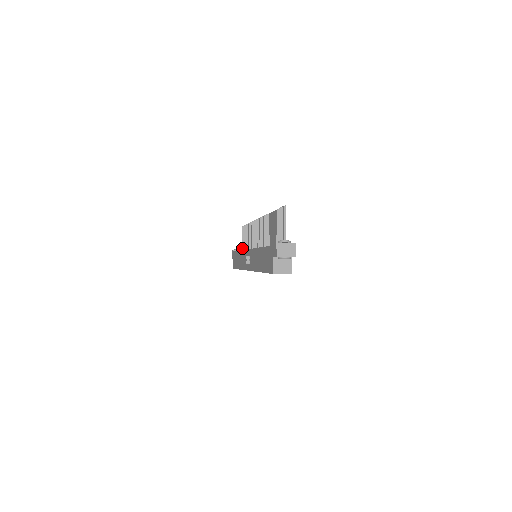
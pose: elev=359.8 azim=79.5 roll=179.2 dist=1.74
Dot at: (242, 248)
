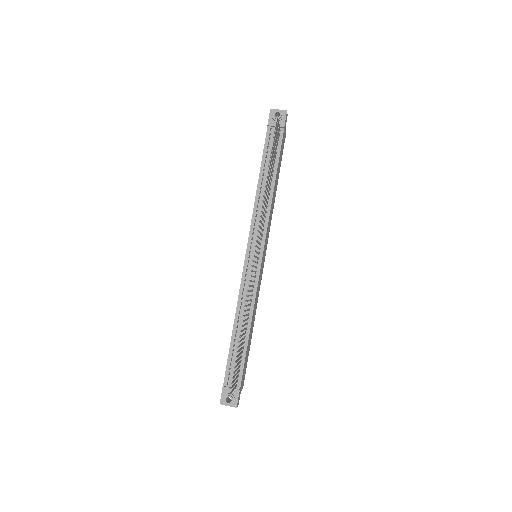
Dot at: occluded
